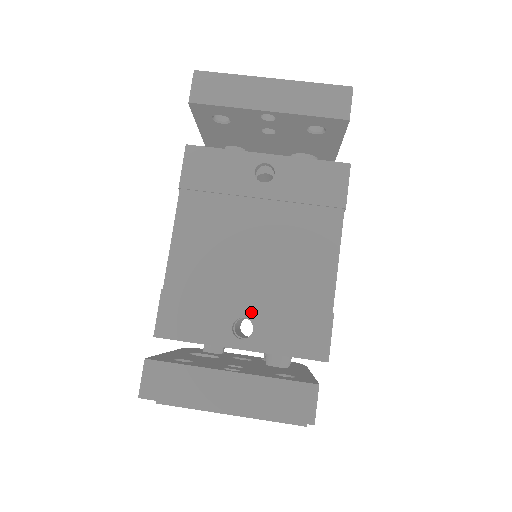
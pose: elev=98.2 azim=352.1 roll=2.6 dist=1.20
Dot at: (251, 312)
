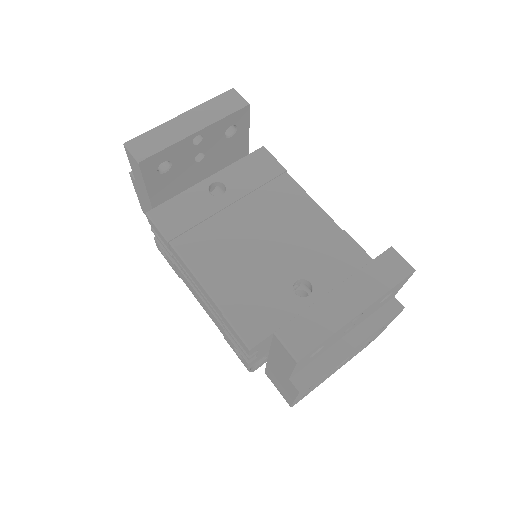
Dot at: (297, 273)
